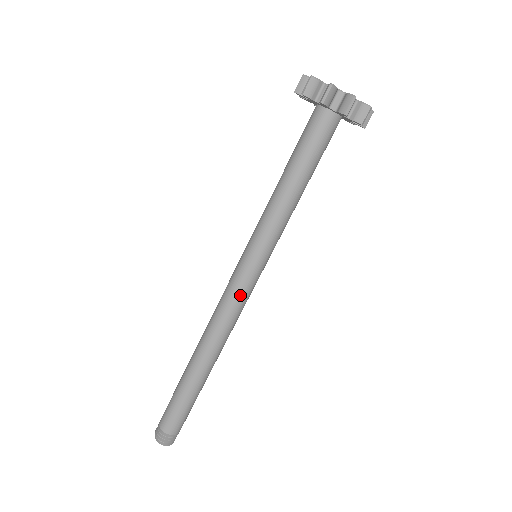
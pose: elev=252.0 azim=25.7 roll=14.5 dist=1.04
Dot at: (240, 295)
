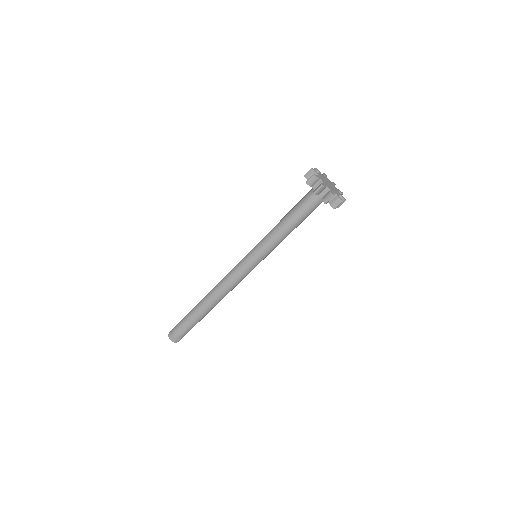
Dot at: (237, 272)
